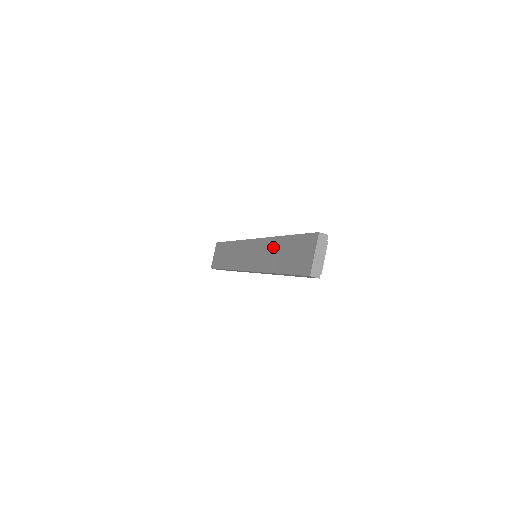
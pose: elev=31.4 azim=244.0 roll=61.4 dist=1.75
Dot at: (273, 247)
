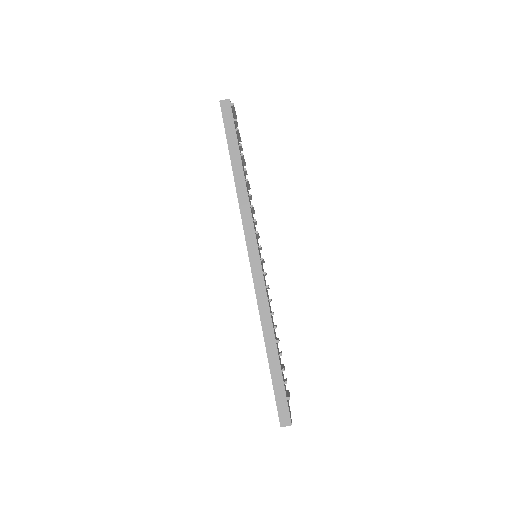
Dot at: occluded
